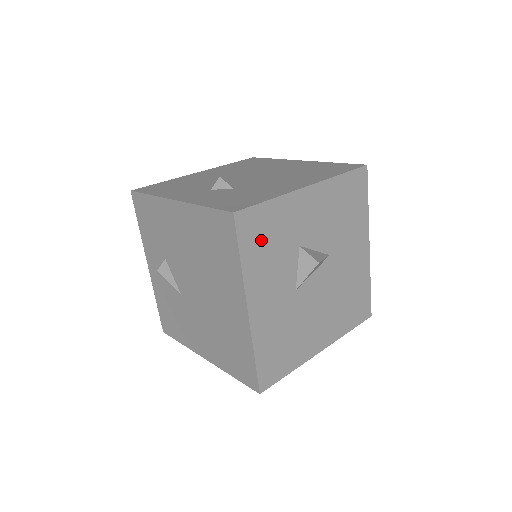
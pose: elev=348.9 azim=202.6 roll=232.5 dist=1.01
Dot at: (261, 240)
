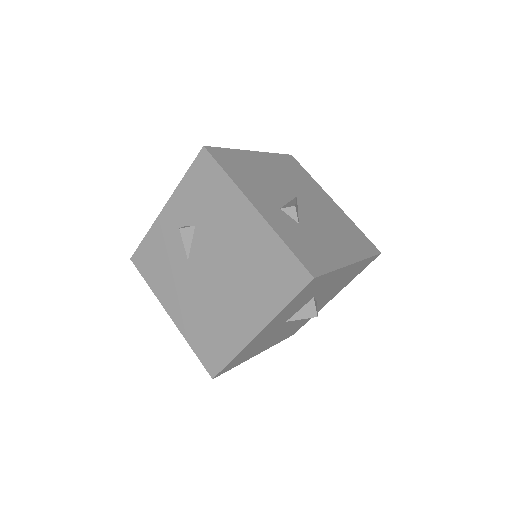
Dot at: (306, 294)
